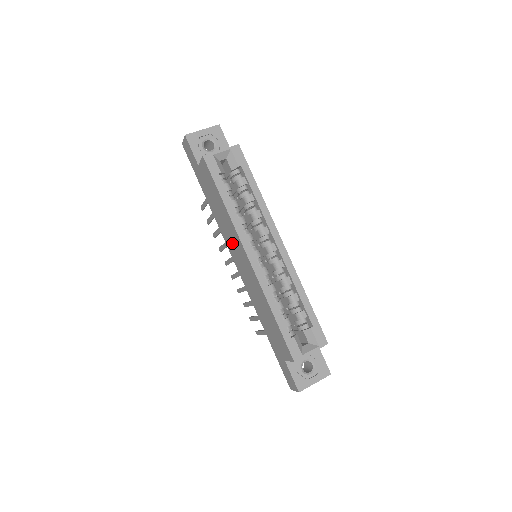
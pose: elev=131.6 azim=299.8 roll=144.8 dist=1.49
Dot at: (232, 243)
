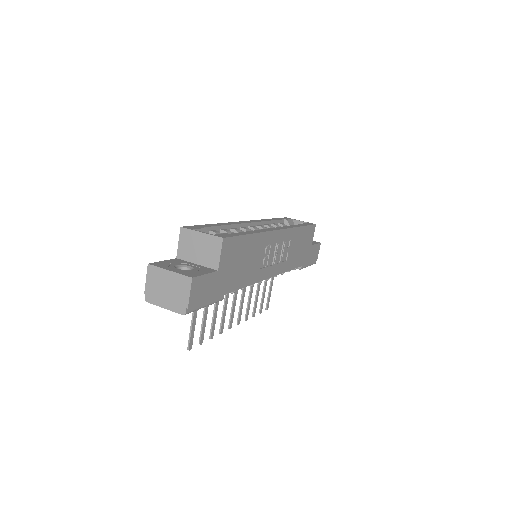
Dot at: occluded
